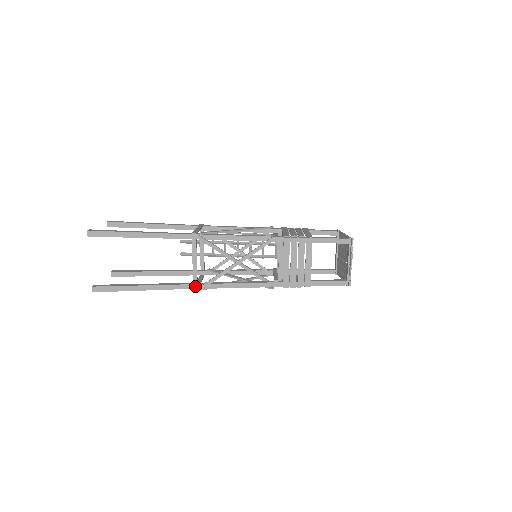
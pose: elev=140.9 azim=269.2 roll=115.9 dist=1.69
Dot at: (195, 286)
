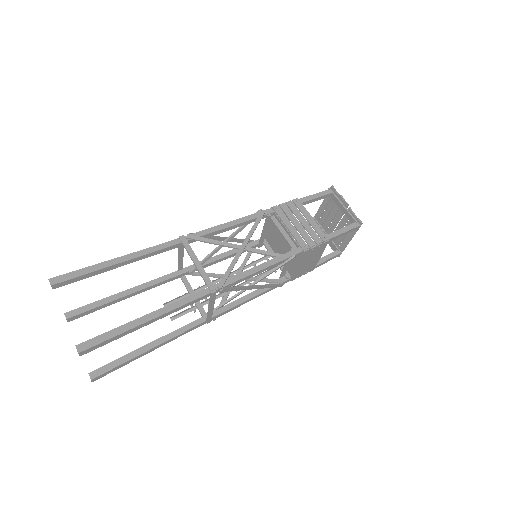
Dot at: (211, 287)
